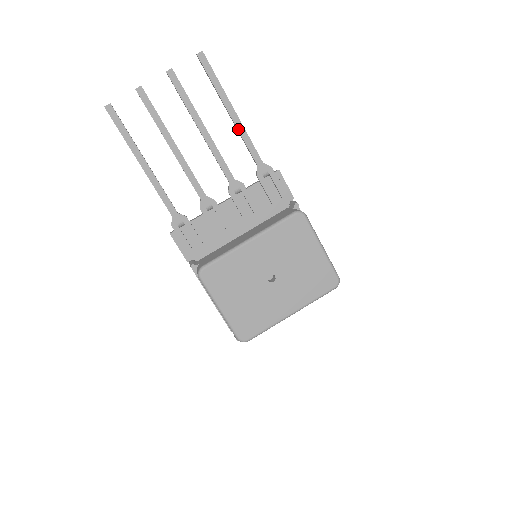
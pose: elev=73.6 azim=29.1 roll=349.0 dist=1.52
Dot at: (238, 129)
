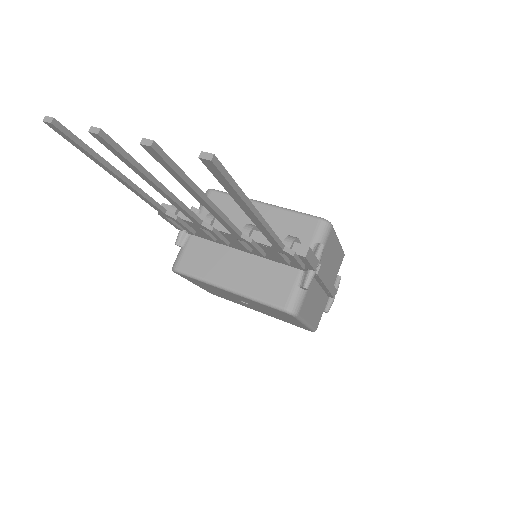
Dot at: (256, 225)
